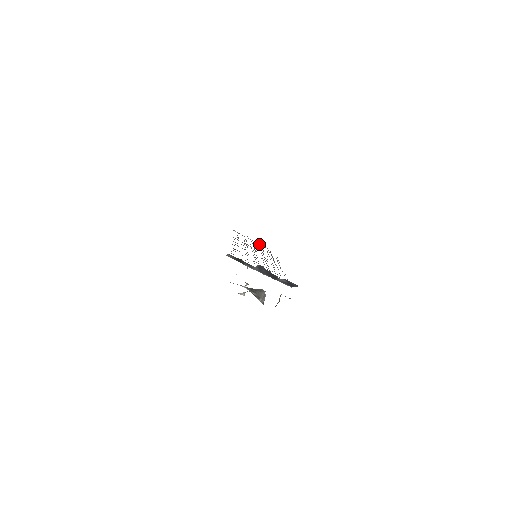
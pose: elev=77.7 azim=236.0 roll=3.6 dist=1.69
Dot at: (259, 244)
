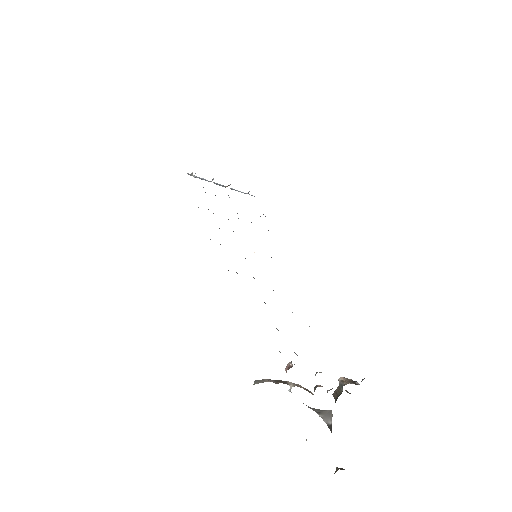
Dot at: (231, 189)
